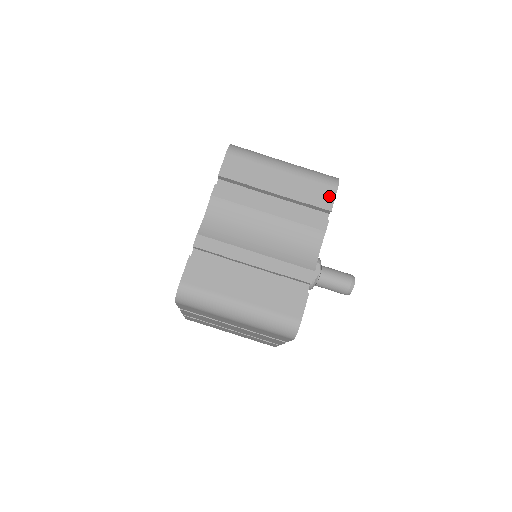
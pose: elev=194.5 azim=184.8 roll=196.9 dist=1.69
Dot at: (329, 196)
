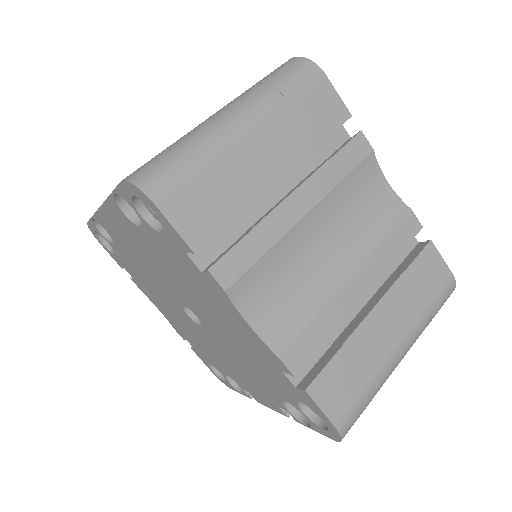
Dot at: (330, 98)
